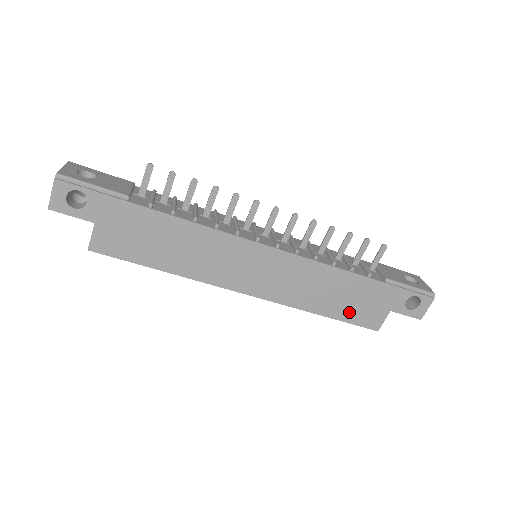
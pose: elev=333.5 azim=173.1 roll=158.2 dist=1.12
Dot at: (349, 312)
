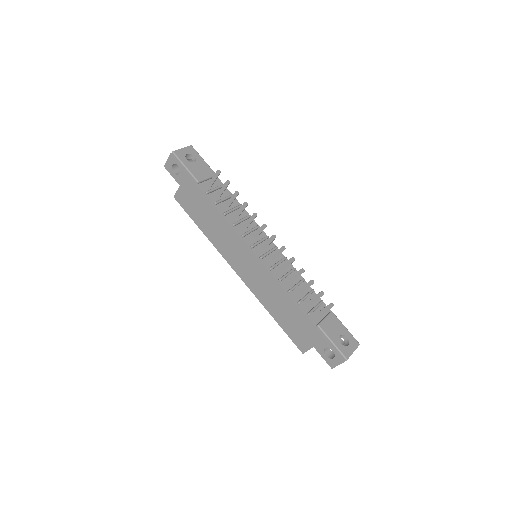
Dot at: (289, 327)
